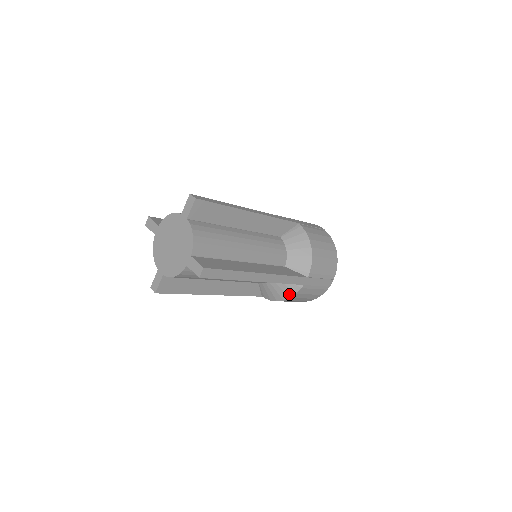
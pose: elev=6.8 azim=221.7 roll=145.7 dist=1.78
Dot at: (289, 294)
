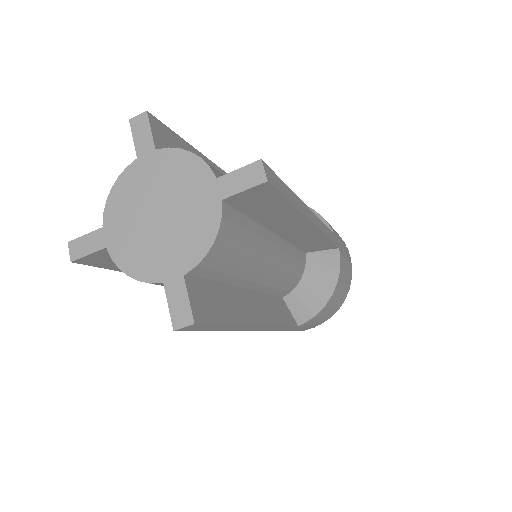
Dot at: occluded
